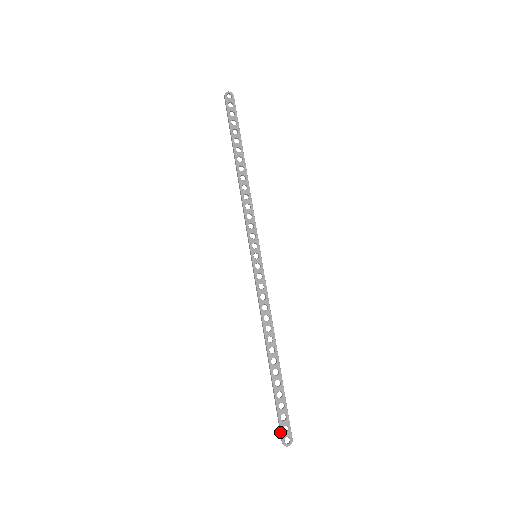
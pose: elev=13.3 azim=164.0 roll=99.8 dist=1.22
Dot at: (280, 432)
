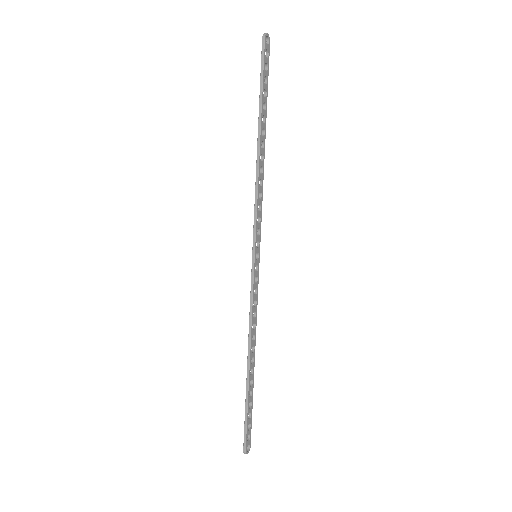
Dot at: (245, 442)
